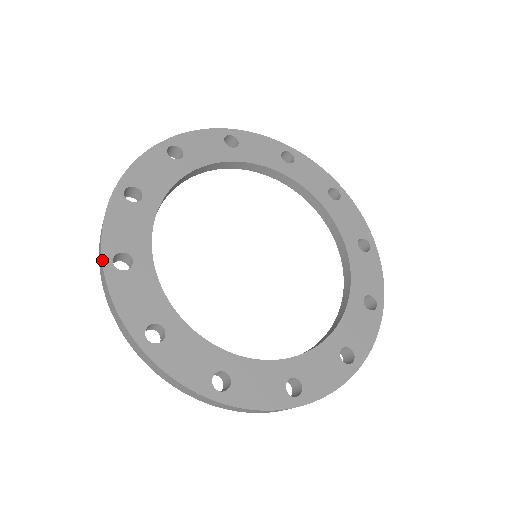
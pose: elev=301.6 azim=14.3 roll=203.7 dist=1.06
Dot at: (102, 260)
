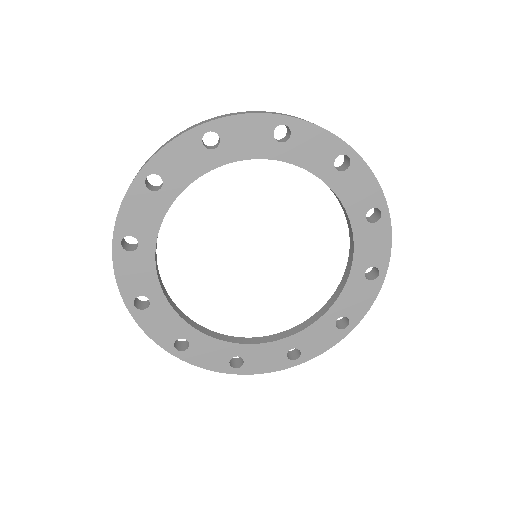
Dot at: (171, 354)
